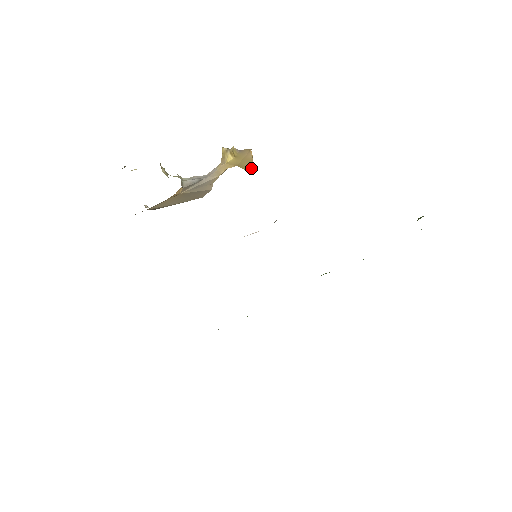
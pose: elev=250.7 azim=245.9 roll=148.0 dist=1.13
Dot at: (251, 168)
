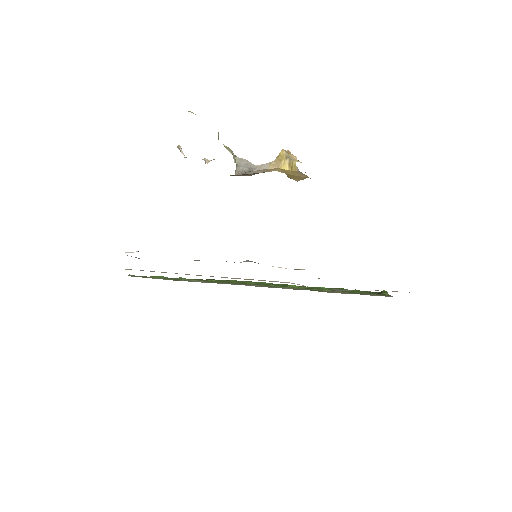
Dot at: (294, 179)
